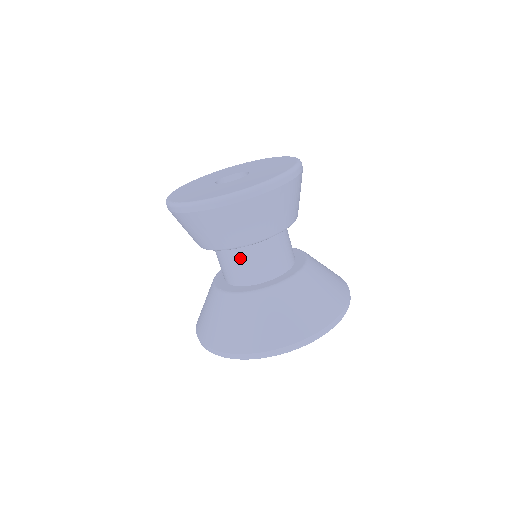
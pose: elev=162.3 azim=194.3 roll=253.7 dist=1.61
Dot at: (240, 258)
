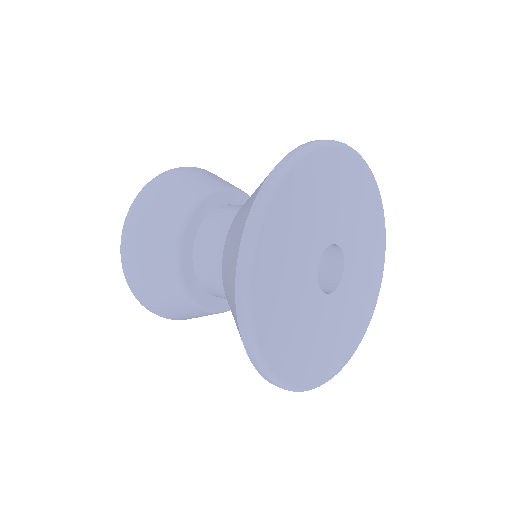
Dot at: (206, 265)
